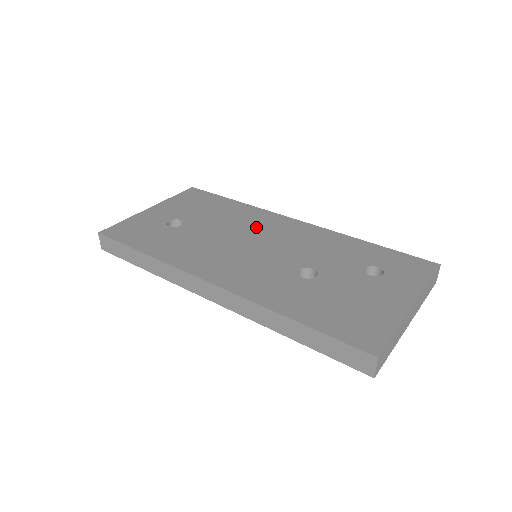
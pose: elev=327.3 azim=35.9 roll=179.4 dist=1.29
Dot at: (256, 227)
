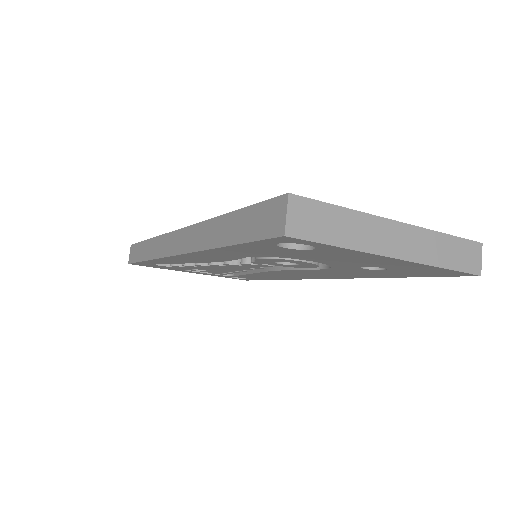
Dot at: occluded
